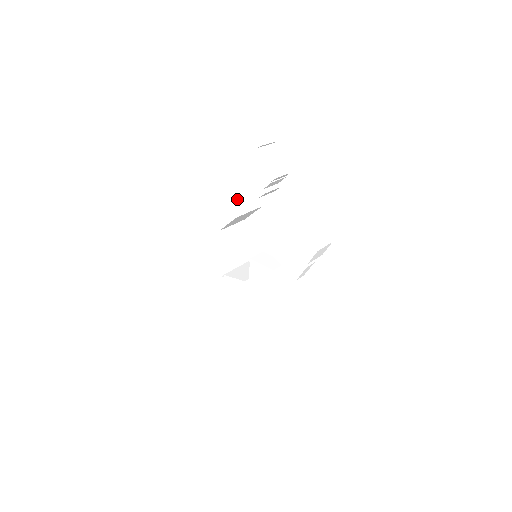
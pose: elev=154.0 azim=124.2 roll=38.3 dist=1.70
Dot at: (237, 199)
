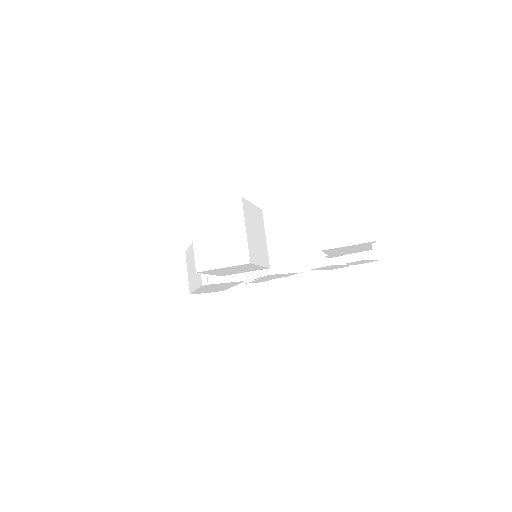
Dot at: (259, 246)
